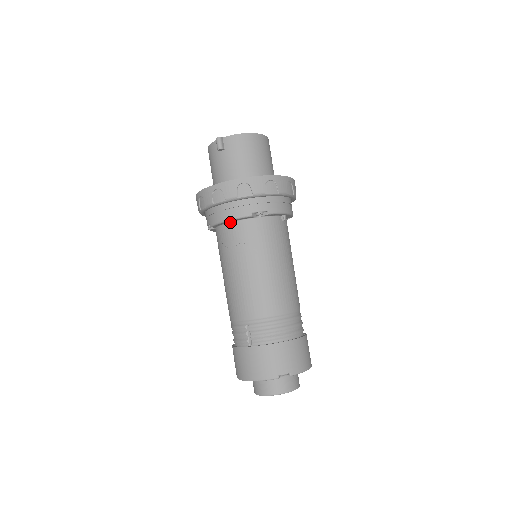
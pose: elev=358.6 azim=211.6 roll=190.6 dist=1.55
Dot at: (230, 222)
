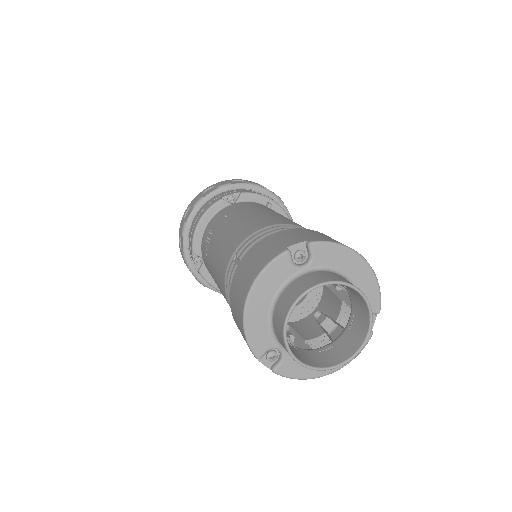
Dot at: (206, 226)
